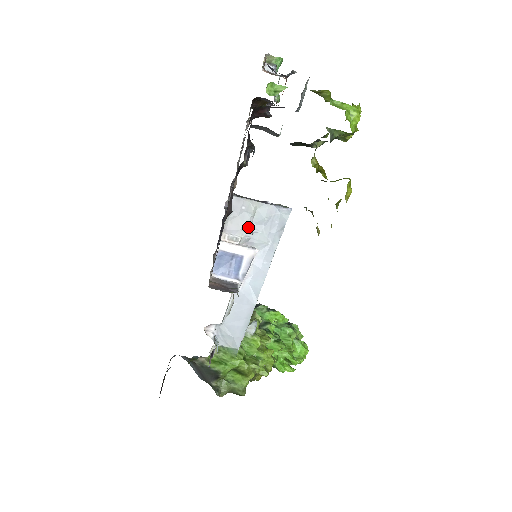
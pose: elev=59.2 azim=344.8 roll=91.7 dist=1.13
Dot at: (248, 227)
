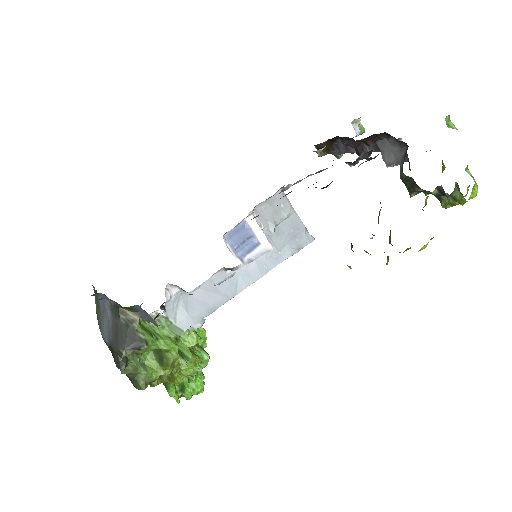
Dot at: (276, 224)
